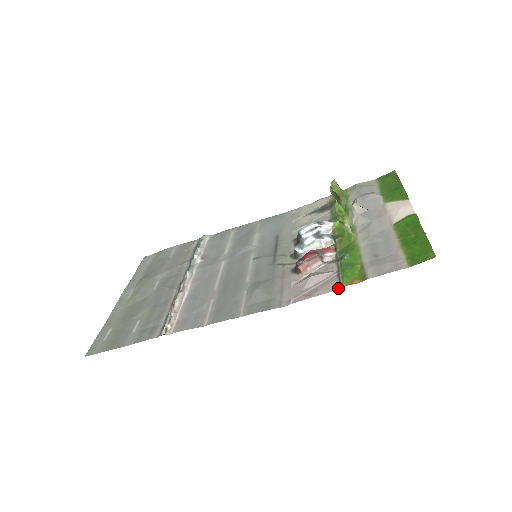
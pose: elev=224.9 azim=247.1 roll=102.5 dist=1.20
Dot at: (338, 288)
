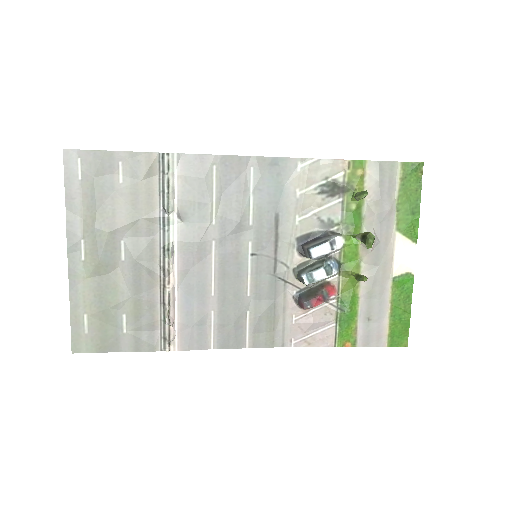
Dot at: (333, 346)
